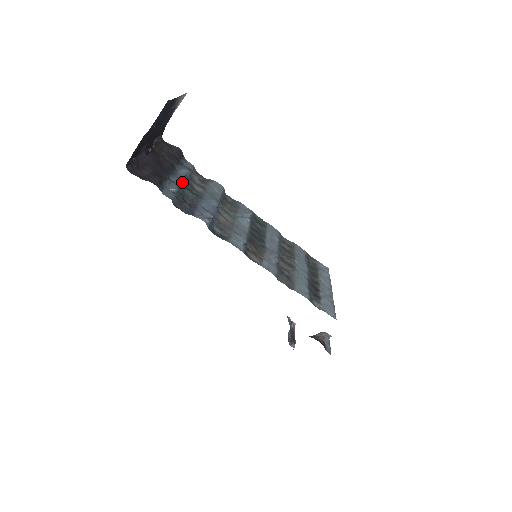
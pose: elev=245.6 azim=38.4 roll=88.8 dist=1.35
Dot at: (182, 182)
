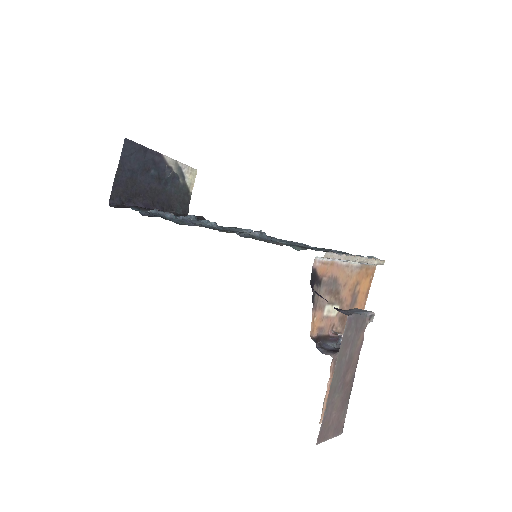
Dot at: occluded
